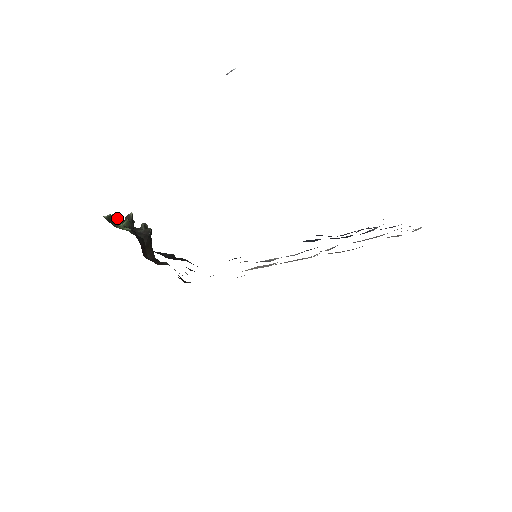
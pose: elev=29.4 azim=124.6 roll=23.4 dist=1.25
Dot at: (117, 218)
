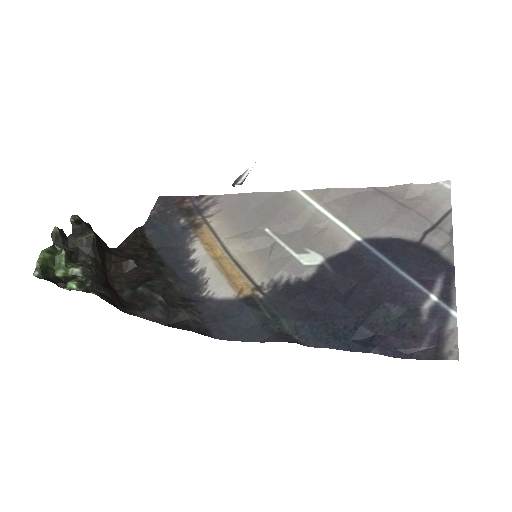
Dot at: (47, 256)
